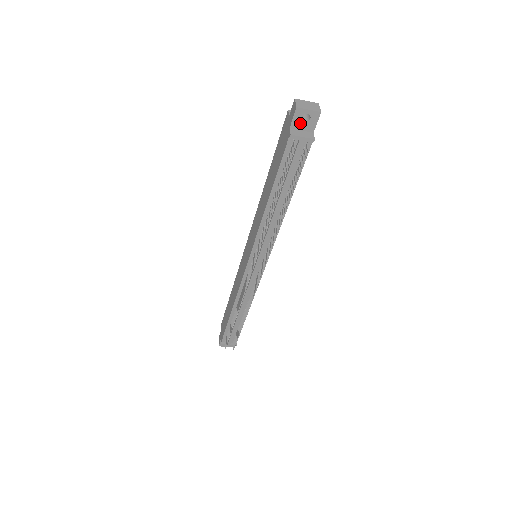
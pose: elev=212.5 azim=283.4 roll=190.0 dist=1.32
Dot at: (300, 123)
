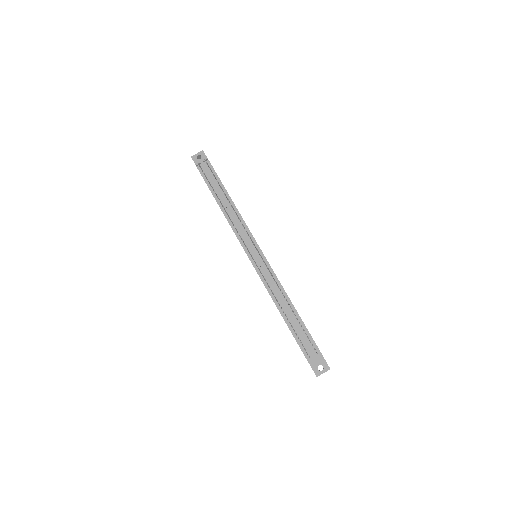
Dot at: occluded
